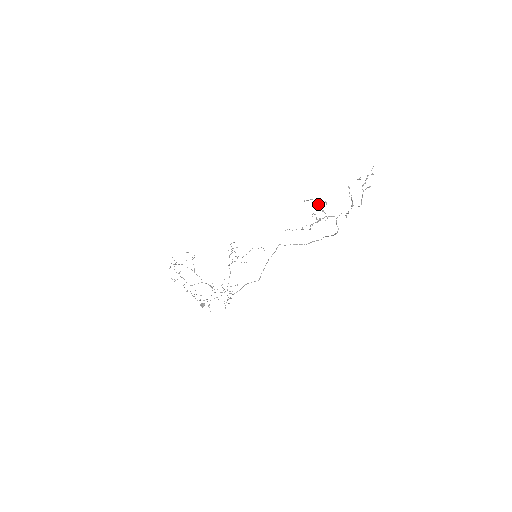
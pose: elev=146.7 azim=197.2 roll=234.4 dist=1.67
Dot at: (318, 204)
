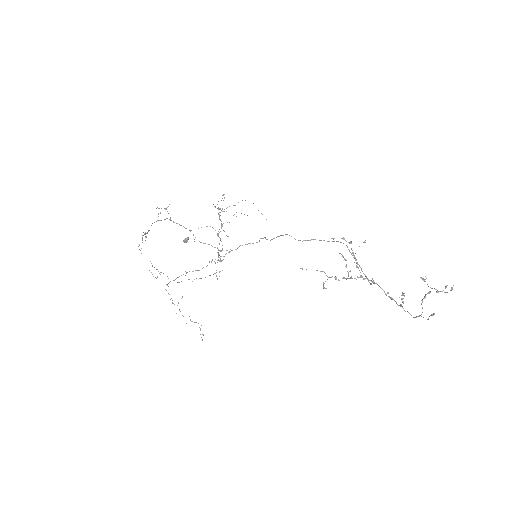
Dot at: (352, 253)
